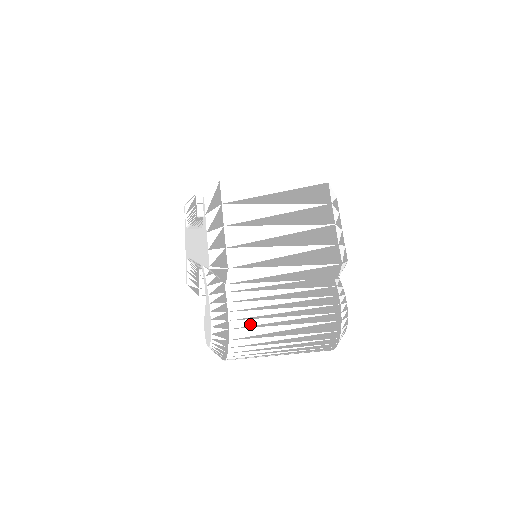
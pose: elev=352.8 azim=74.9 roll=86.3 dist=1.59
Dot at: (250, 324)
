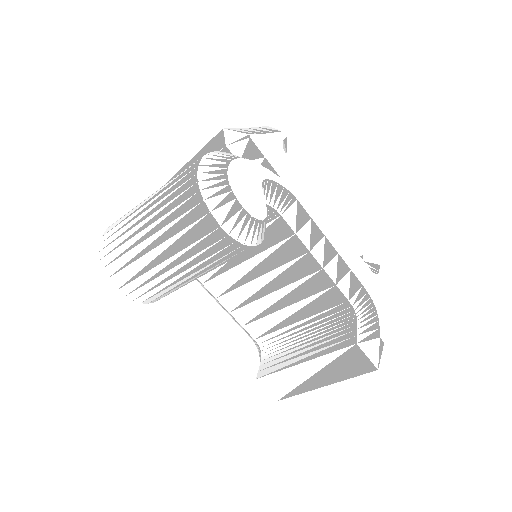
Dot at: occluded
